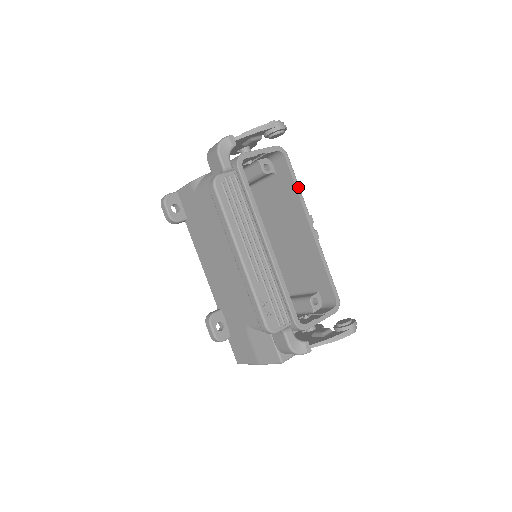
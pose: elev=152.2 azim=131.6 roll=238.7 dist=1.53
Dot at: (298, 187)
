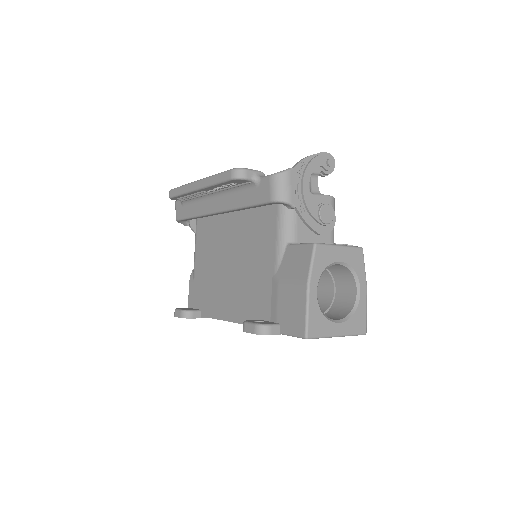
Dot at: occluded
